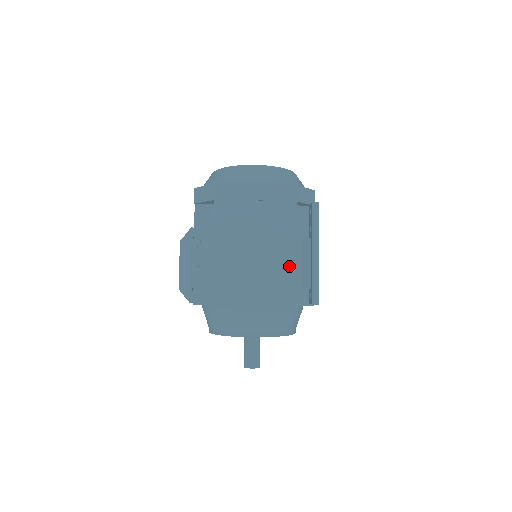
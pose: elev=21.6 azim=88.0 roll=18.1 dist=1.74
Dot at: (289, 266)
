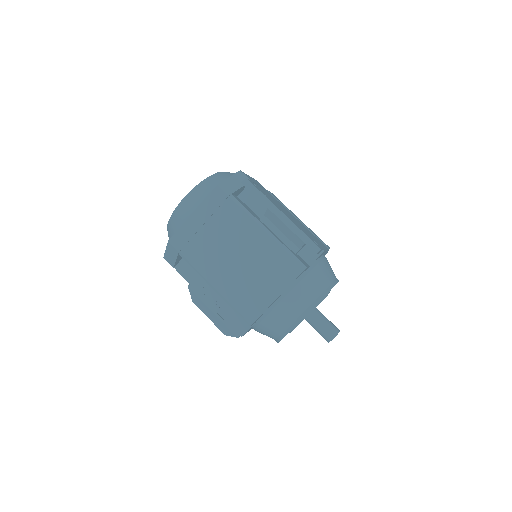
Dot at: (272, 244)
